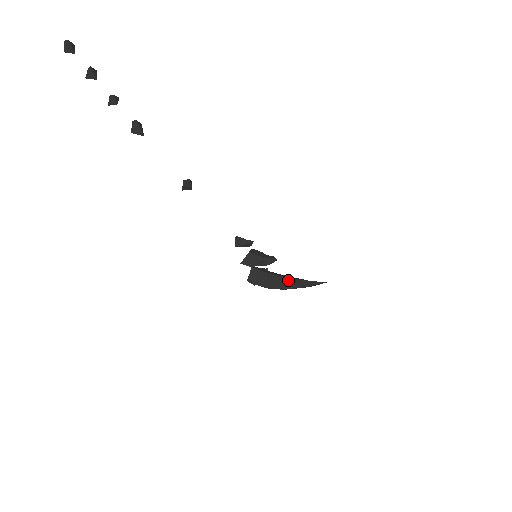
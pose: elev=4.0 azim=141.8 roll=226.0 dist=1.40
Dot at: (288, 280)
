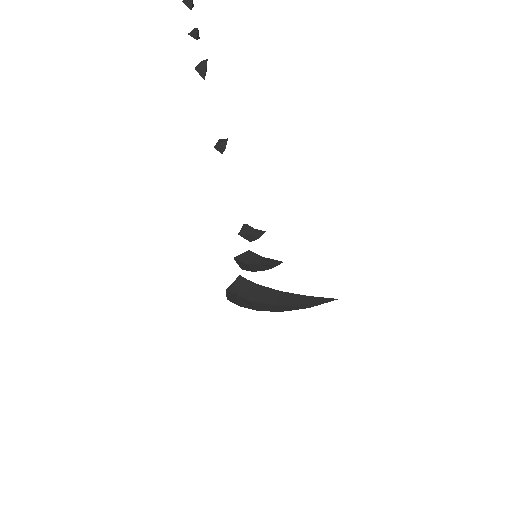
Dot at: (284, 294)
